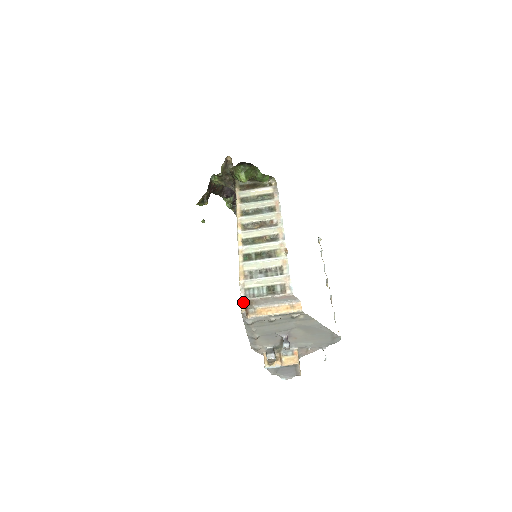
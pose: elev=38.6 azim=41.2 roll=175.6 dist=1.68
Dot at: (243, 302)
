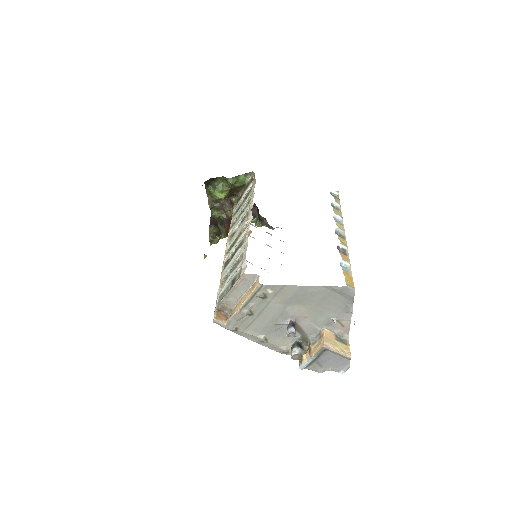
Dot at: (215, 311)
